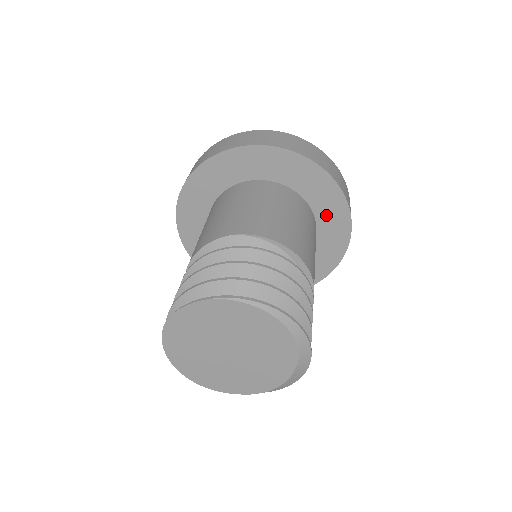
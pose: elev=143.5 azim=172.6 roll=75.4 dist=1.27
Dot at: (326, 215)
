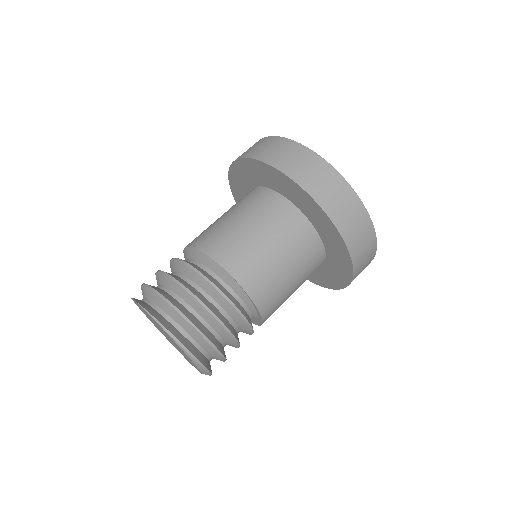
Dot at: (332, 270)
